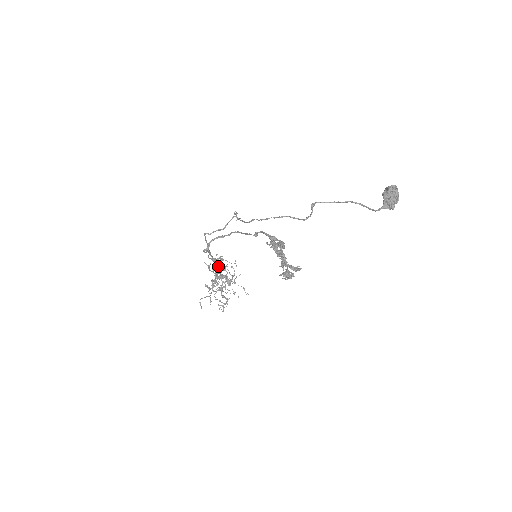
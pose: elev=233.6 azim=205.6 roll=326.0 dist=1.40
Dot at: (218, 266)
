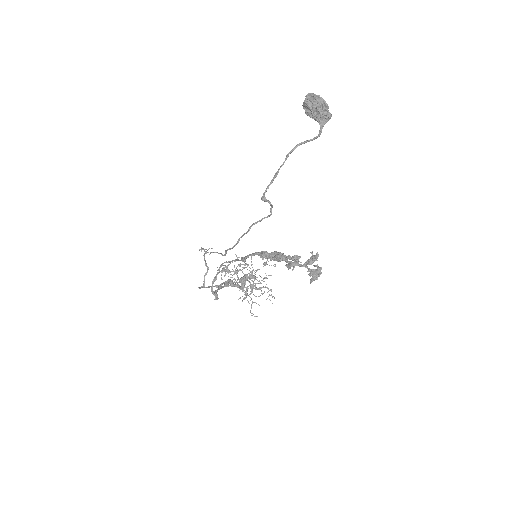
Dot at: (232, 281)
